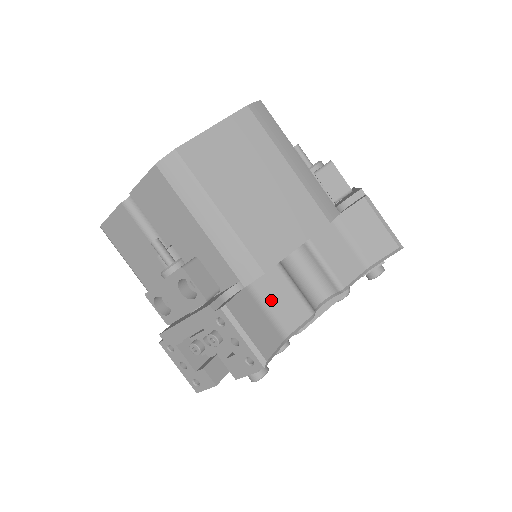
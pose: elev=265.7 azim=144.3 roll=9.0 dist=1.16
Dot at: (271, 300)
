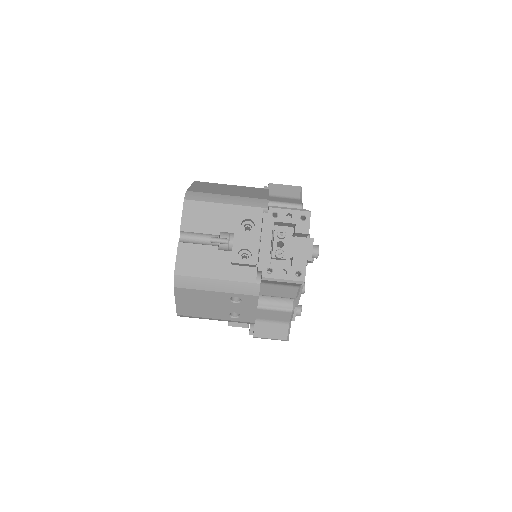
Dot at: occluded
